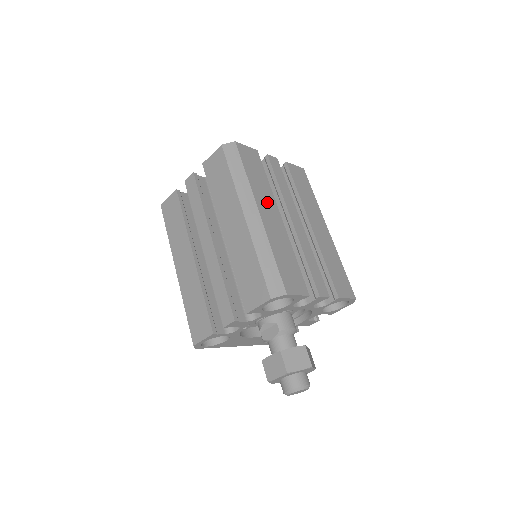
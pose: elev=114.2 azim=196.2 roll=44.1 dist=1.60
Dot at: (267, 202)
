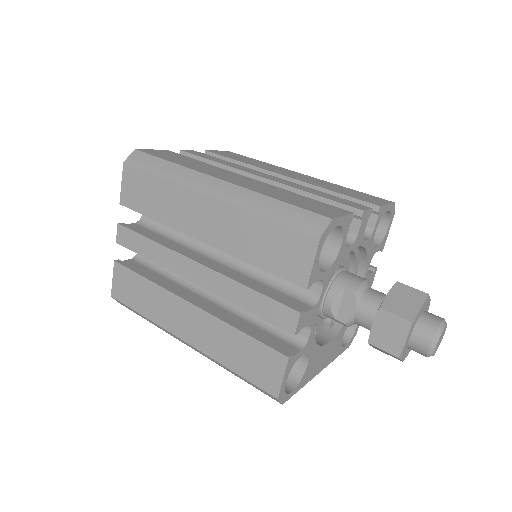
Dot at: (220, 173)
